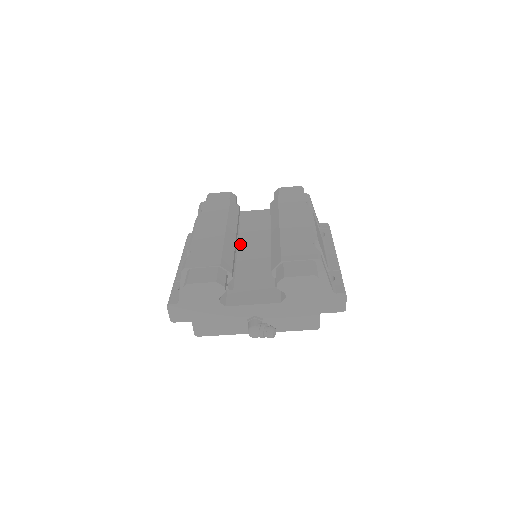
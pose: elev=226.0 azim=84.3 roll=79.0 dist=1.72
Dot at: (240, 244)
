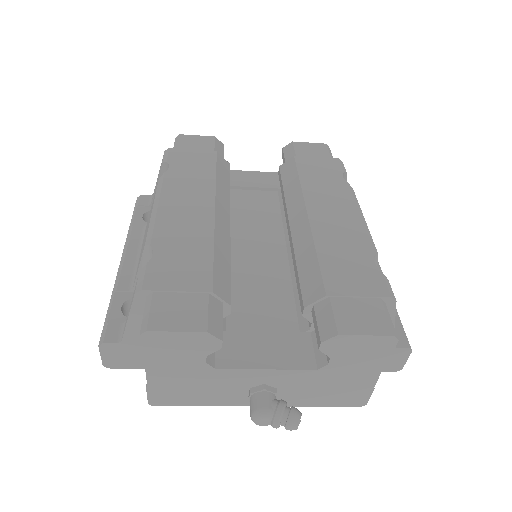
Dot at: occluded
